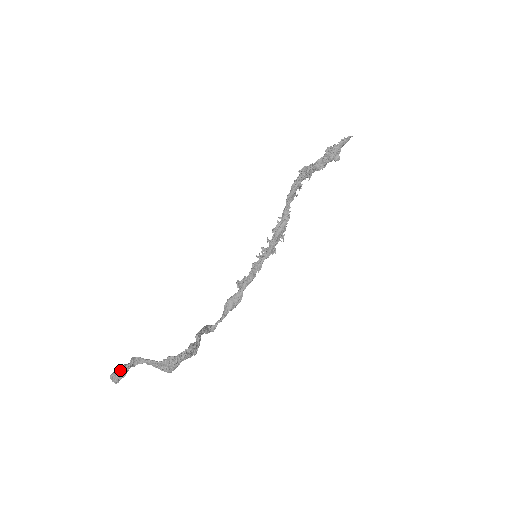
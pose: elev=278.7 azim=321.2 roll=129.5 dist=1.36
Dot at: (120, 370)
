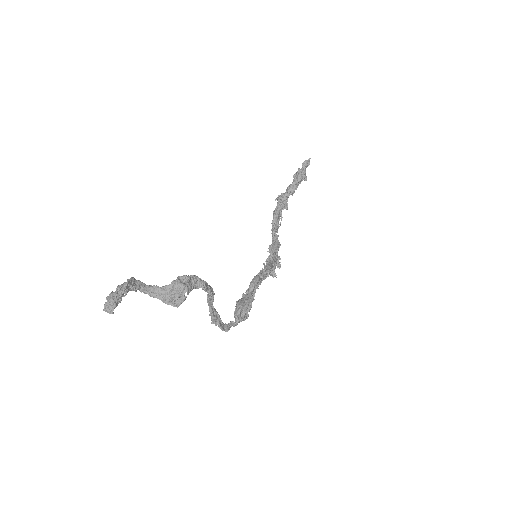
Dot at: (118, 286)
